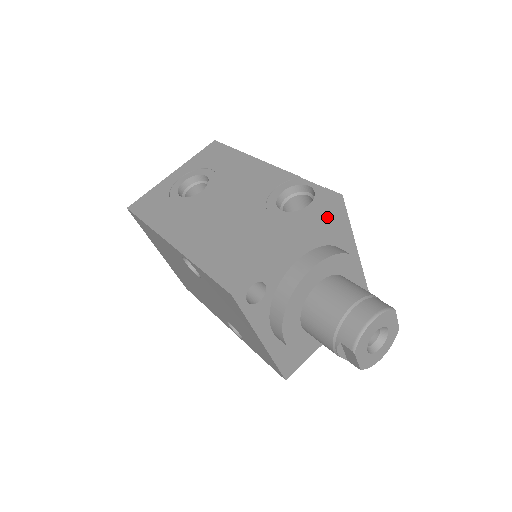
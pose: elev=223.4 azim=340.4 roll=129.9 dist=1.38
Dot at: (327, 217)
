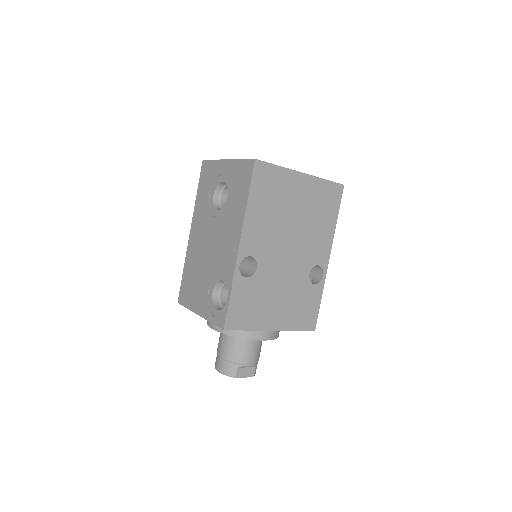
Dot at: occluded
